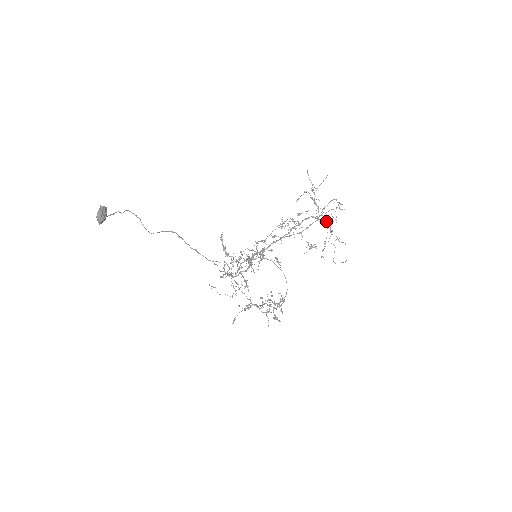
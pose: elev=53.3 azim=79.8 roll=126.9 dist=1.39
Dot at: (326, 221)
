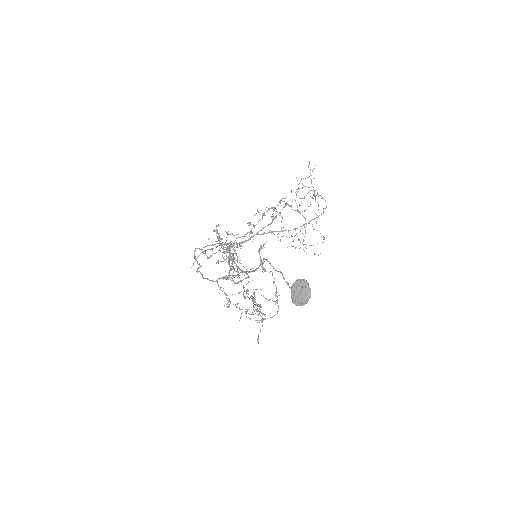
Dot at: occluded
